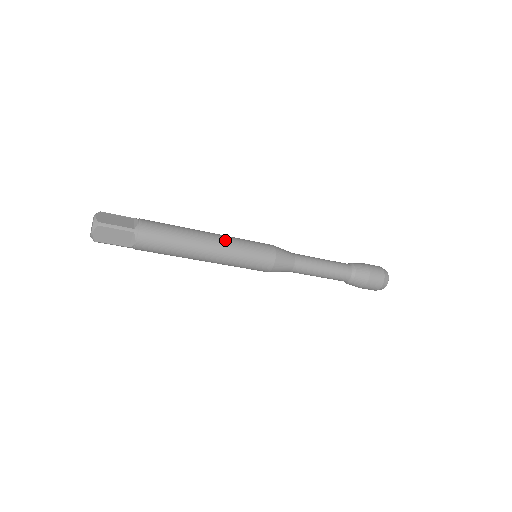
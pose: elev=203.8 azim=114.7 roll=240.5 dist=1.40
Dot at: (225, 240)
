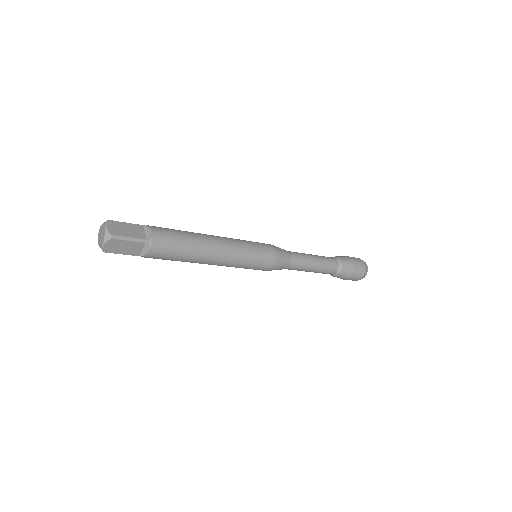
Dot at: (231, 245)
